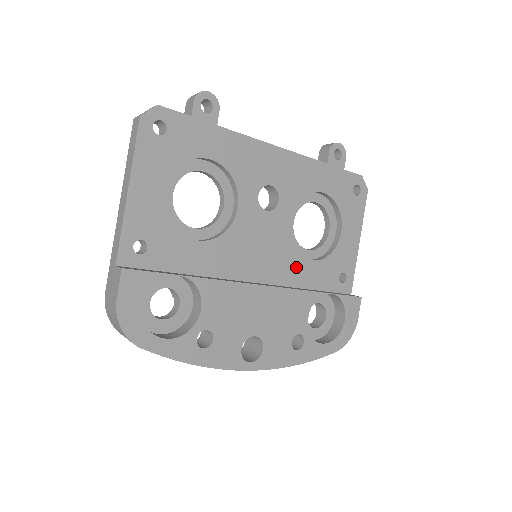
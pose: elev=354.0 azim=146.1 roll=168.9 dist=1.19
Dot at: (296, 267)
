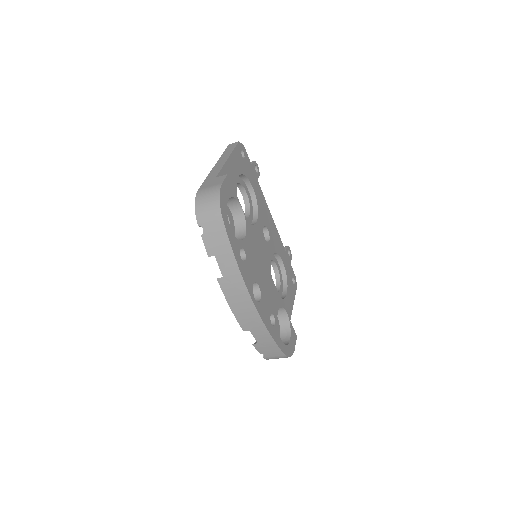
Dot at: occluded
